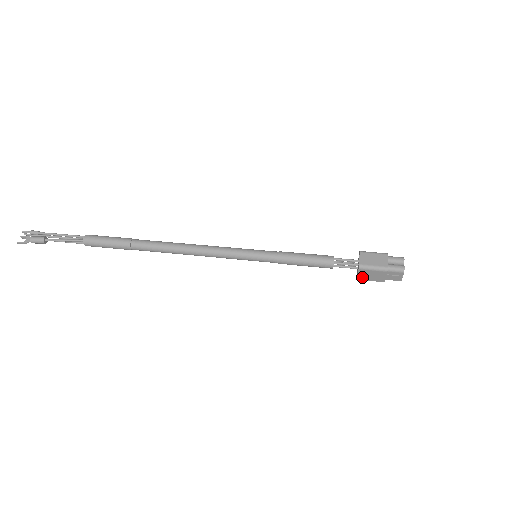
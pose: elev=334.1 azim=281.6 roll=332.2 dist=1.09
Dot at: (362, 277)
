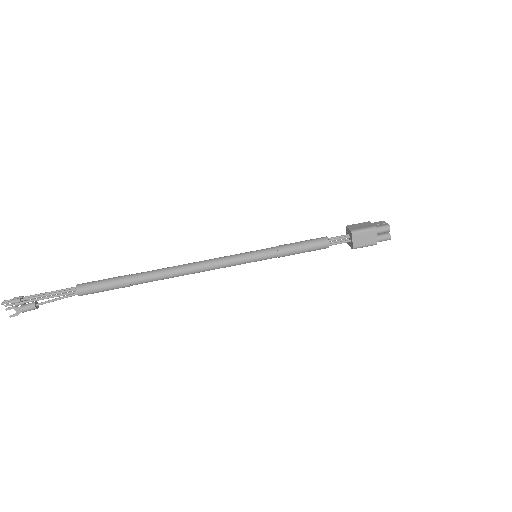
Dot at: occluded
